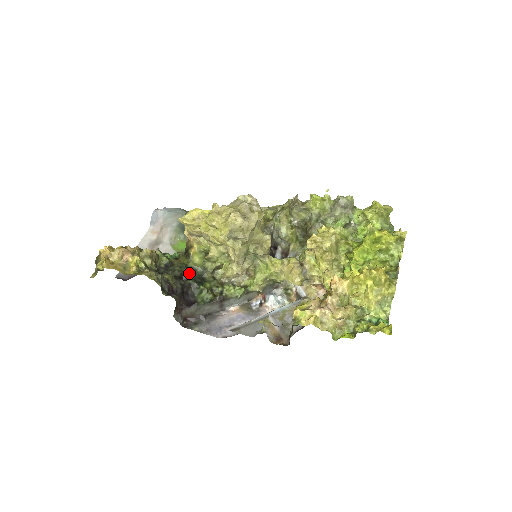
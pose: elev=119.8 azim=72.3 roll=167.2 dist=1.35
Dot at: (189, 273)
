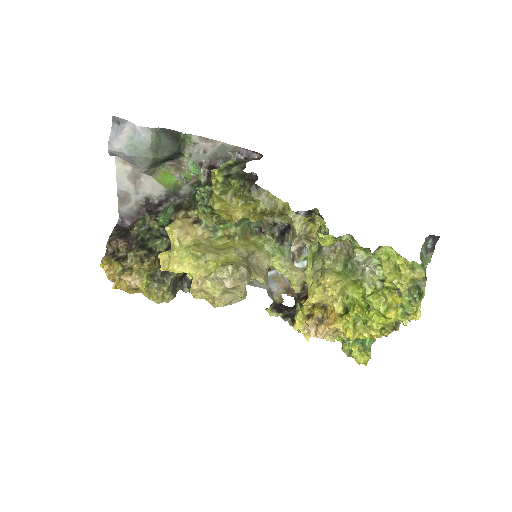
Dot at: occluded
